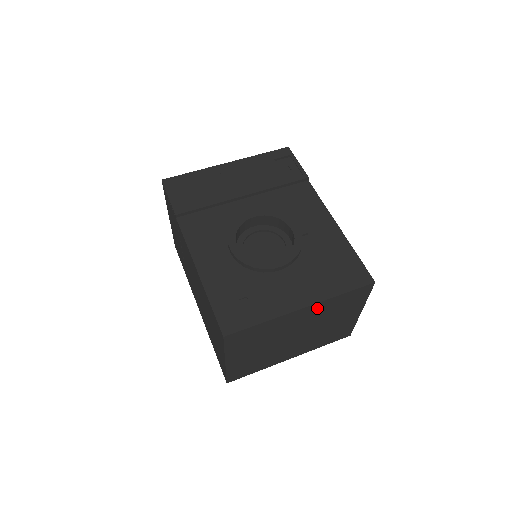
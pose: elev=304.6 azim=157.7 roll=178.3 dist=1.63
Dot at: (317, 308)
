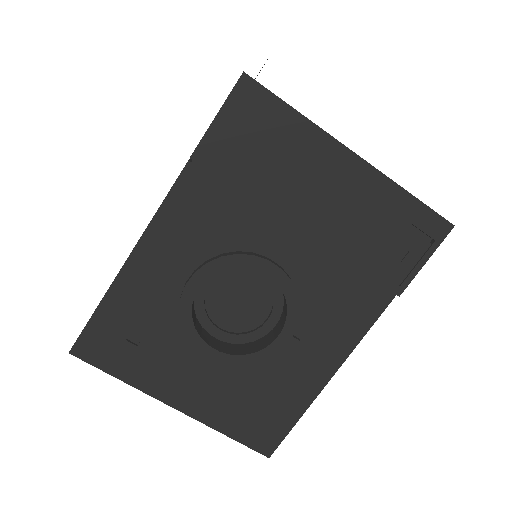
Dot at: occluded
